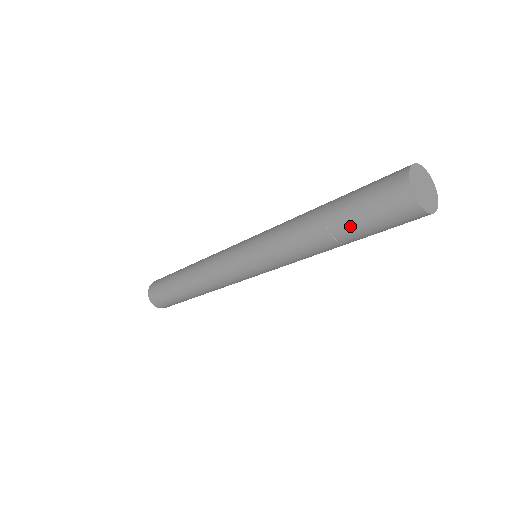
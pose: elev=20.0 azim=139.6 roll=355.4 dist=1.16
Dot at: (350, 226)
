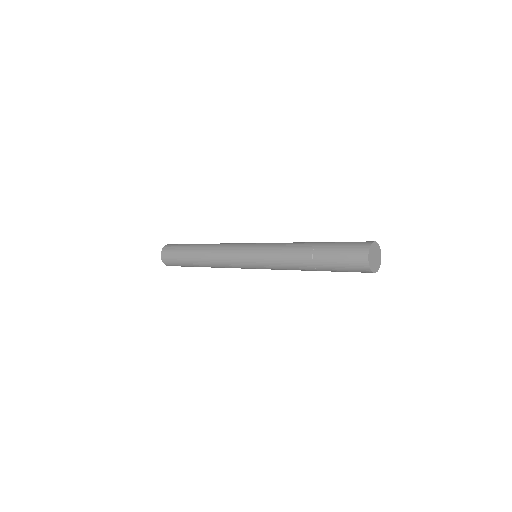
Dot at: (331, 271)
